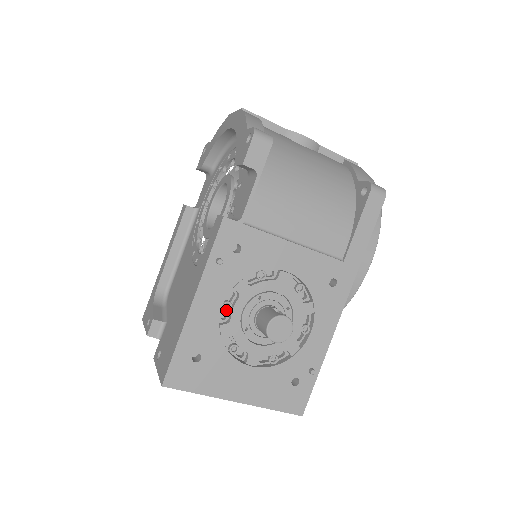
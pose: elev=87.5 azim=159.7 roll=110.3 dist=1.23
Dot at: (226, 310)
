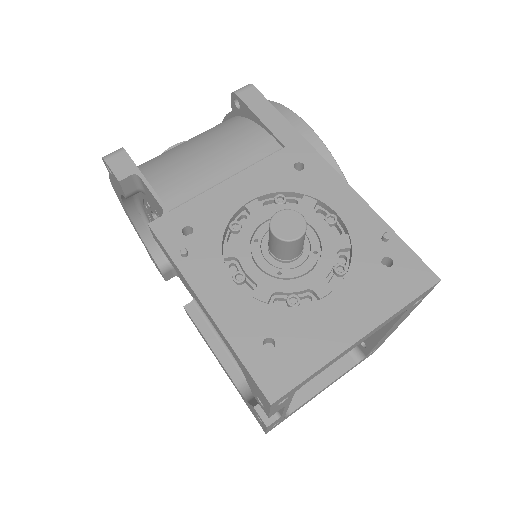
Dot at: (242, 280)
